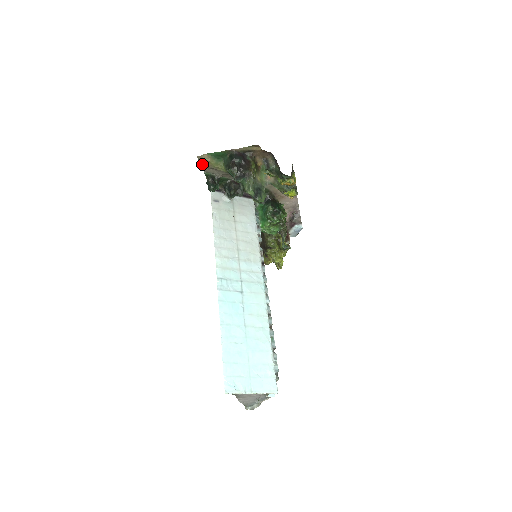
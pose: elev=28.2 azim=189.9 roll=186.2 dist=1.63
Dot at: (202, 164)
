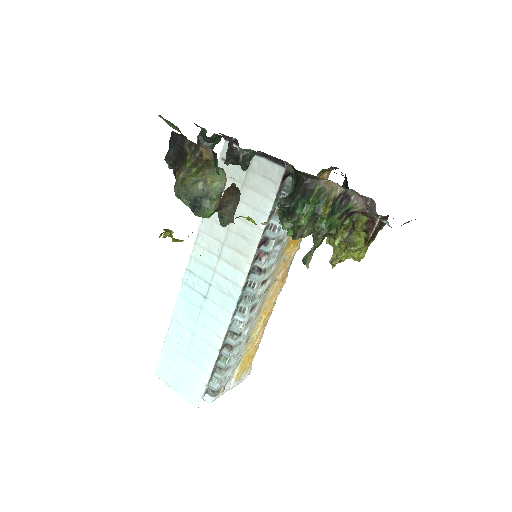
Dot at: occluded
